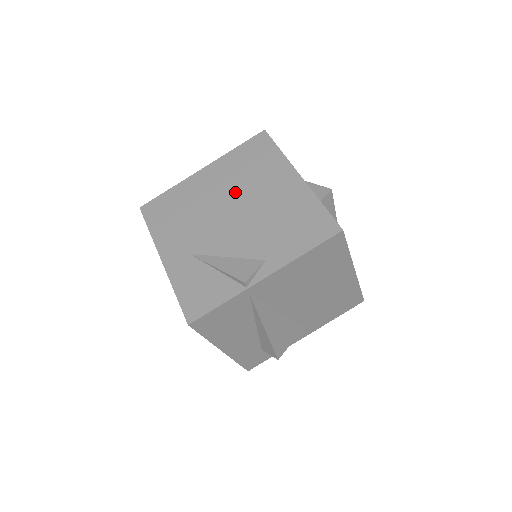
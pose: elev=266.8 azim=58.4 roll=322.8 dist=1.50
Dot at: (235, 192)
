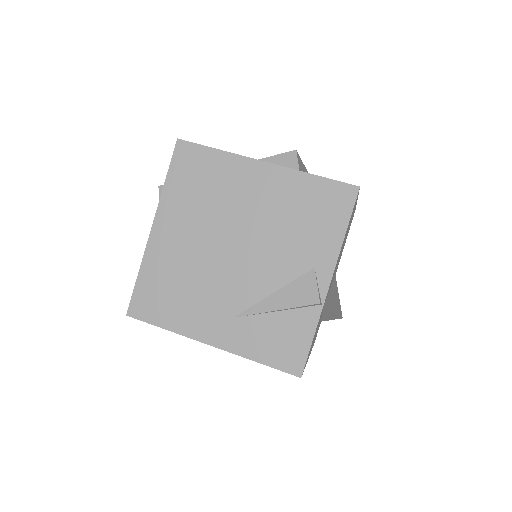
Dot at: (215, 226)
